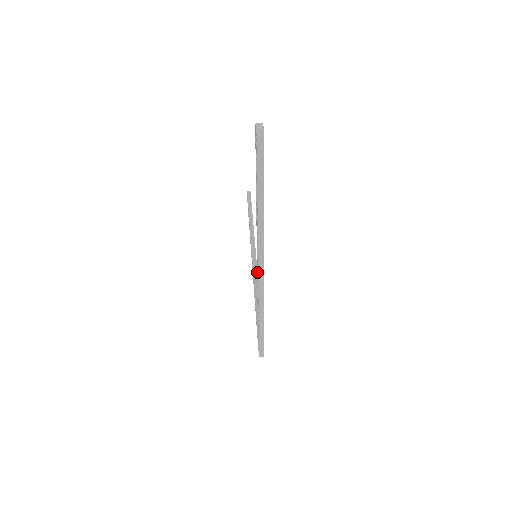
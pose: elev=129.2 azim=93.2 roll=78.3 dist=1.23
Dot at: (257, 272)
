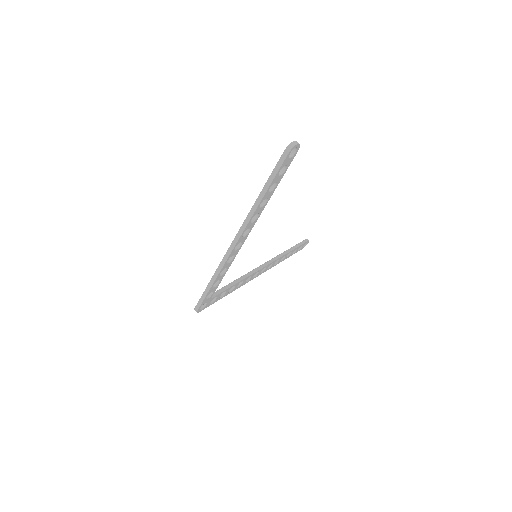
Dot at: occluded
